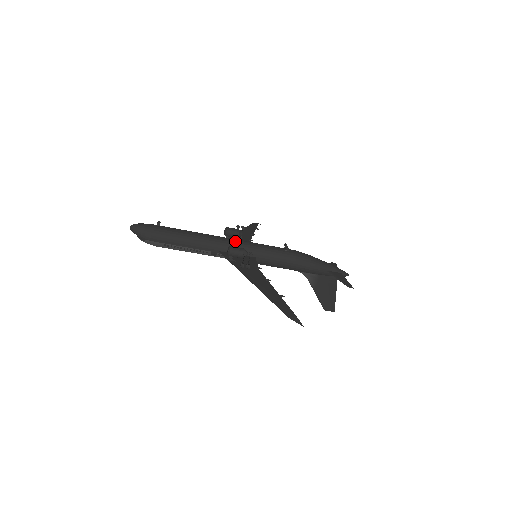
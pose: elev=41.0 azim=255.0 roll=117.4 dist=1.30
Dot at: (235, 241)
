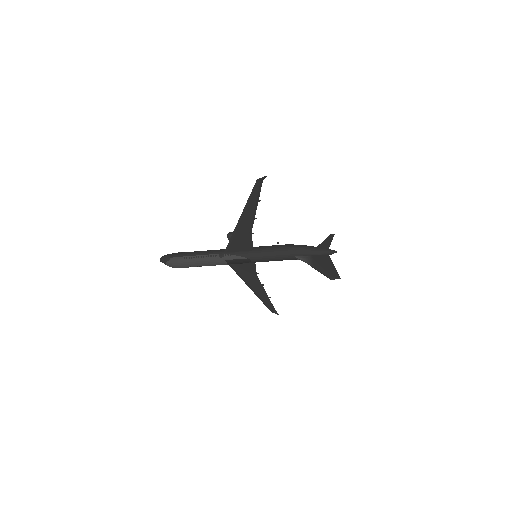
Dot at: occluded
